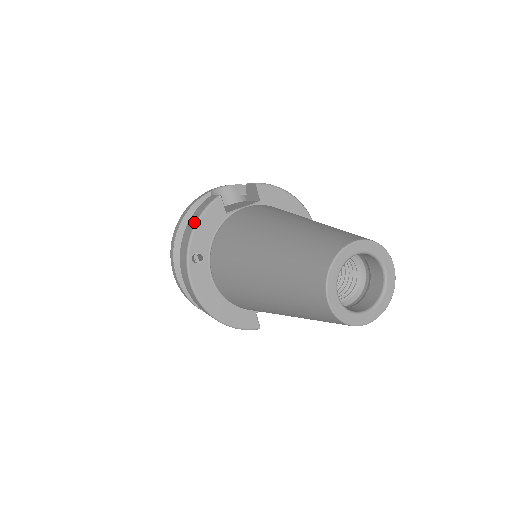
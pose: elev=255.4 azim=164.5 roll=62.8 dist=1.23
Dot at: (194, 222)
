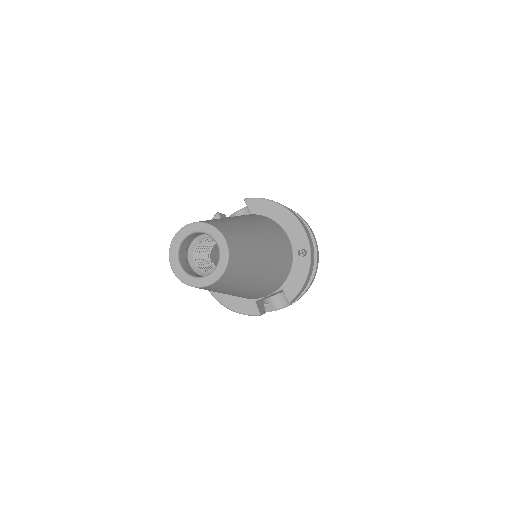
Dot at: occluded
